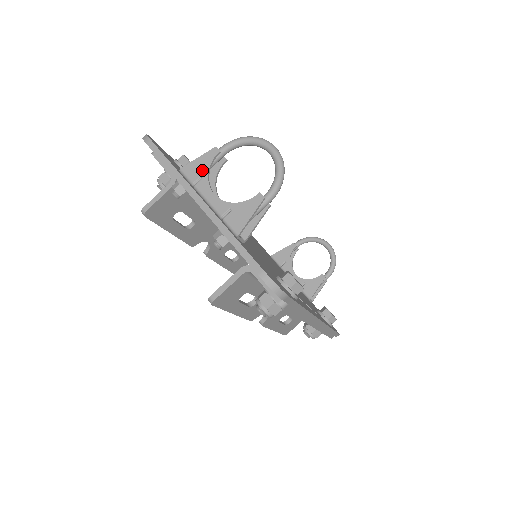
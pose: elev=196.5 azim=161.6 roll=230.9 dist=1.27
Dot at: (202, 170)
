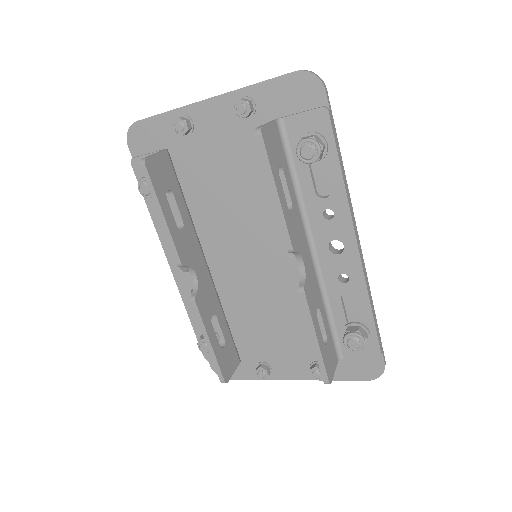
Dot at: occluded
